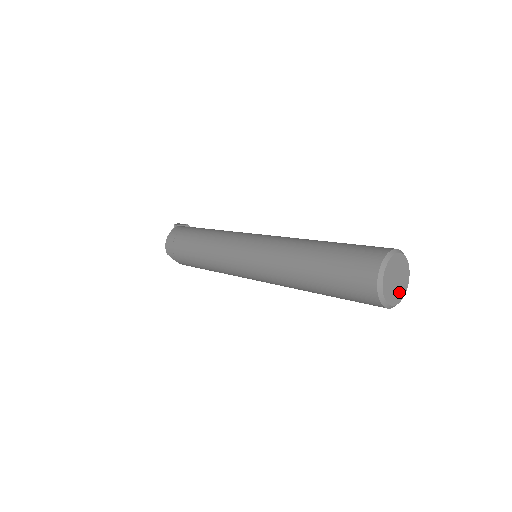
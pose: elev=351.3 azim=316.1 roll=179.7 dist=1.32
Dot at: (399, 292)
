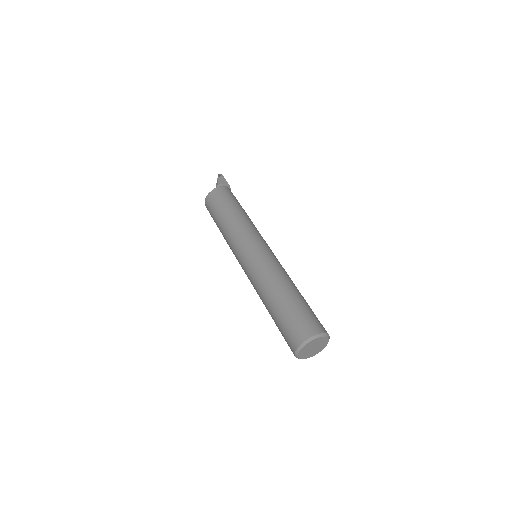
Dot at: (315, 352)
